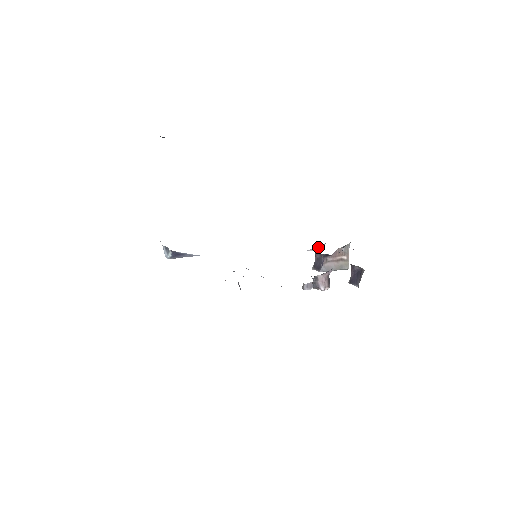
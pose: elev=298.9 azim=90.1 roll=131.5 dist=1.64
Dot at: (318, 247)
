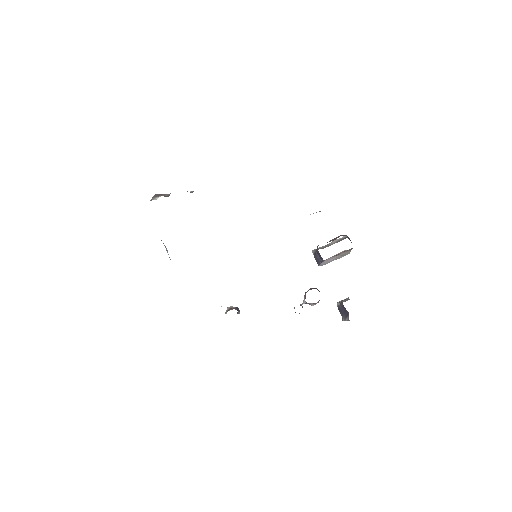
Dot at: occluded
